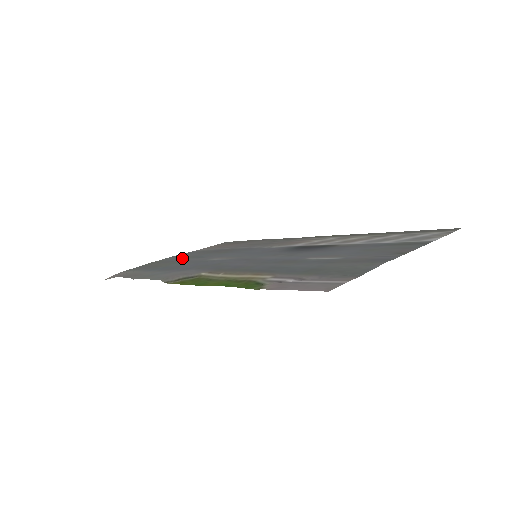
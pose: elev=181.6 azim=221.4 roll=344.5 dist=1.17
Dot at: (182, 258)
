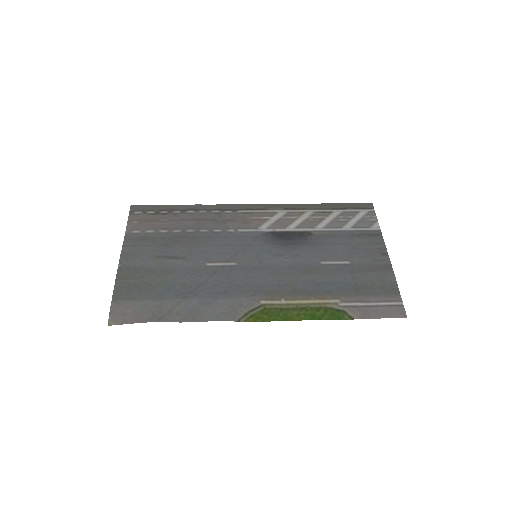
Dot at: (151, 262)
